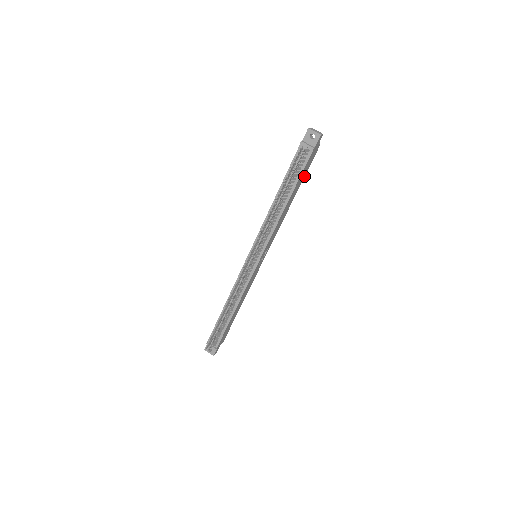
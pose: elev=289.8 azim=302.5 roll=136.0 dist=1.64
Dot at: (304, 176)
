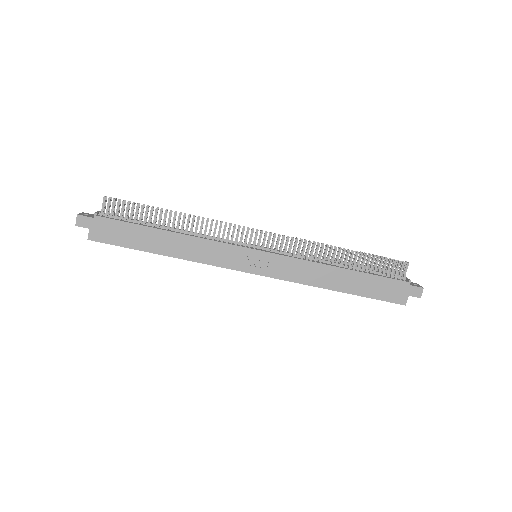
Dot at: (367, 296)
